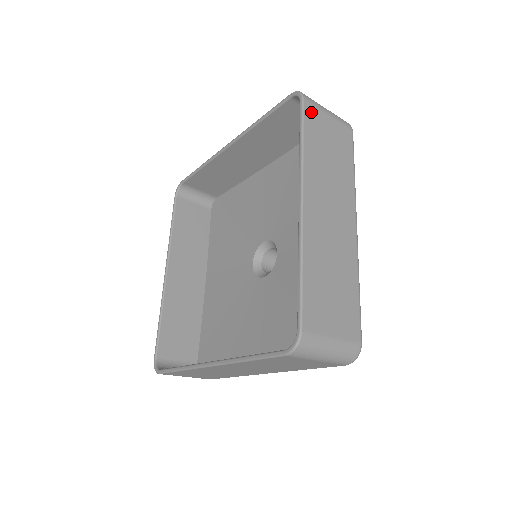
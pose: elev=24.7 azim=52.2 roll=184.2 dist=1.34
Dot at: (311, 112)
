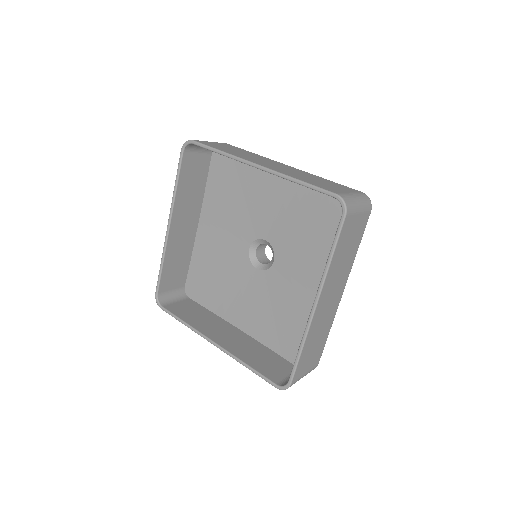
Dot at: (347, 224)
